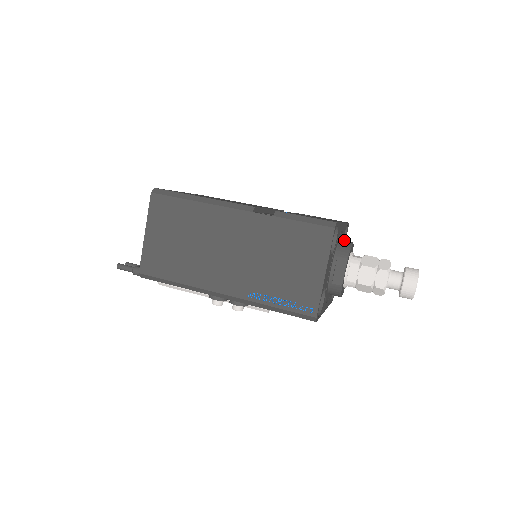
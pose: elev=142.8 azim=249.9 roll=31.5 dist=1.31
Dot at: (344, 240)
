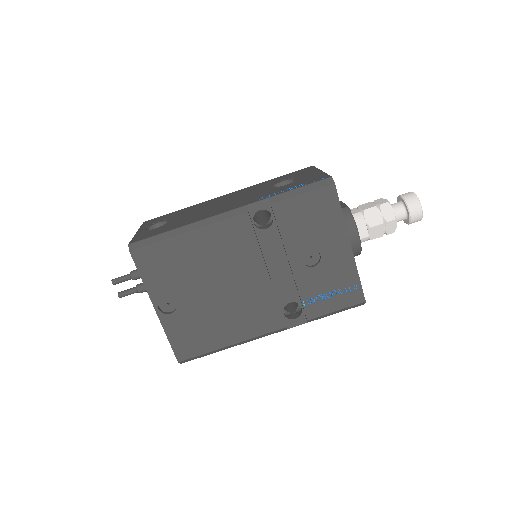
Dot at: occluded
